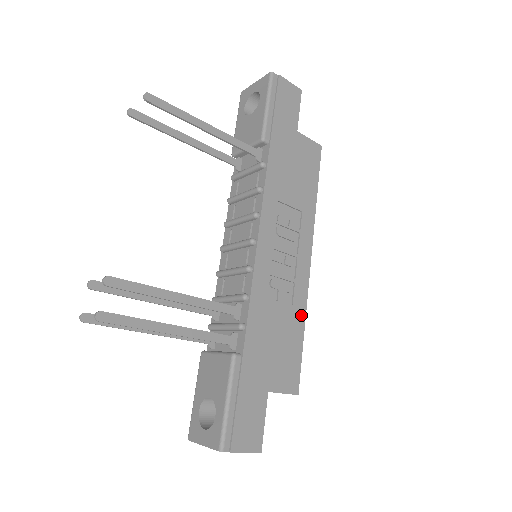
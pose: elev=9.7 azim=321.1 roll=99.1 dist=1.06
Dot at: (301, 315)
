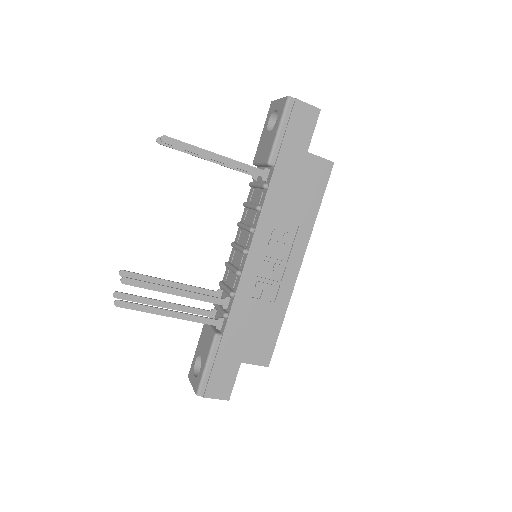
Dot at: (282, 310)
